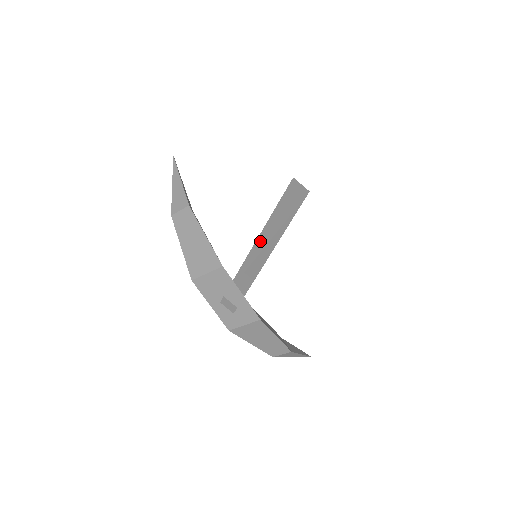
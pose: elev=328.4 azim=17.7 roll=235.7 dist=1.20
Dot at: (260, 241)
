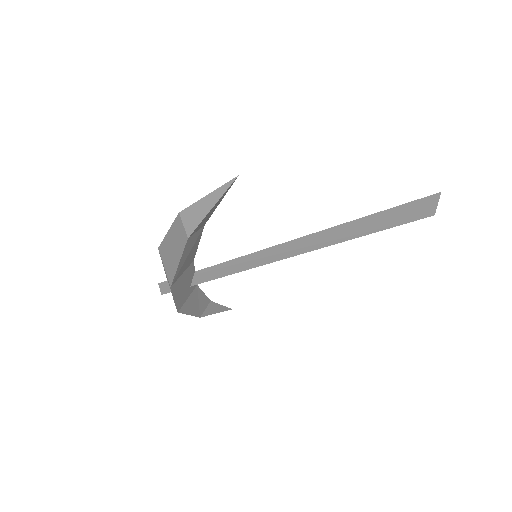
Dot at: (279, 247)
